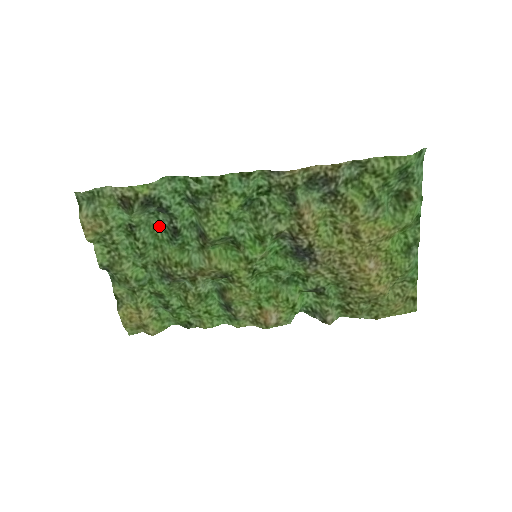
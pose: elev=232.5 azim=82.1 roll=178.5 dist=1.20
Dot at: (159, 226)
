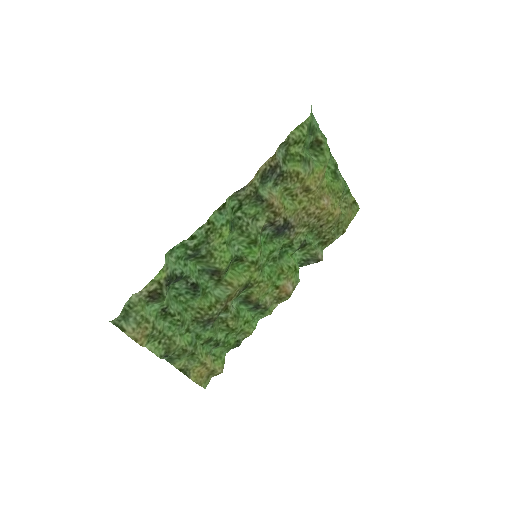
Dot at: (179, 293)
